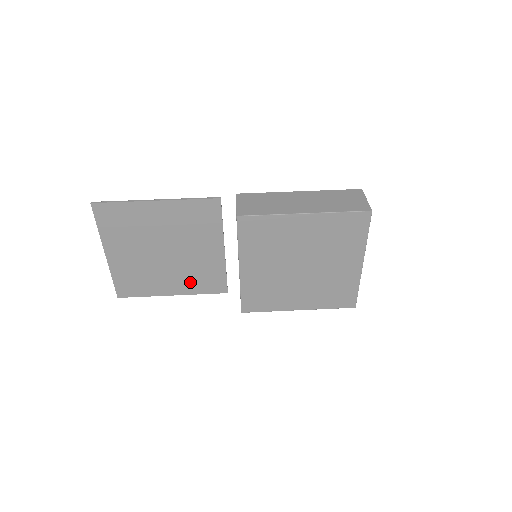
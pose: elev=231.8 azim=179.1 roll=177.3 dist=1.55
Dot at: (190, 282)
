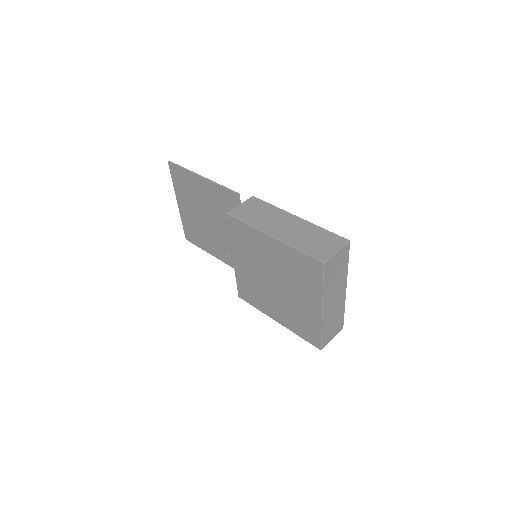
Dot at: (225, 253)
